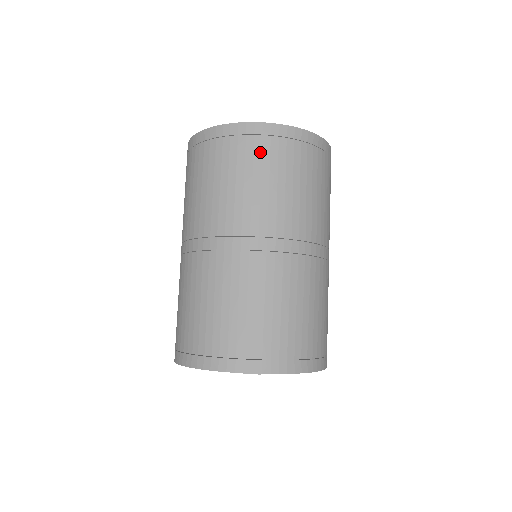
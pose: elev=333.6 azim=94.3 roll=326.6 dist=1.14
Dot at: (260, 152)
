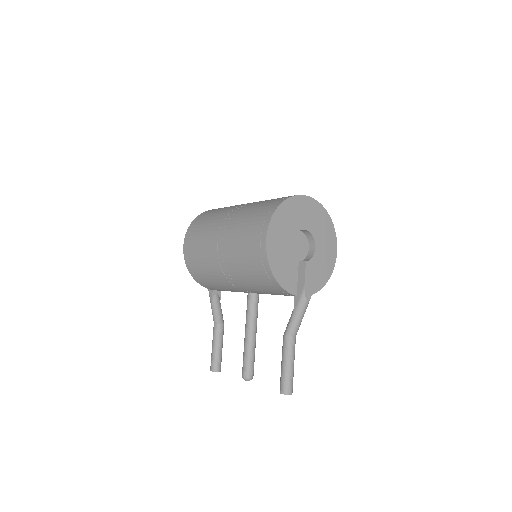
Dot at: occluded
